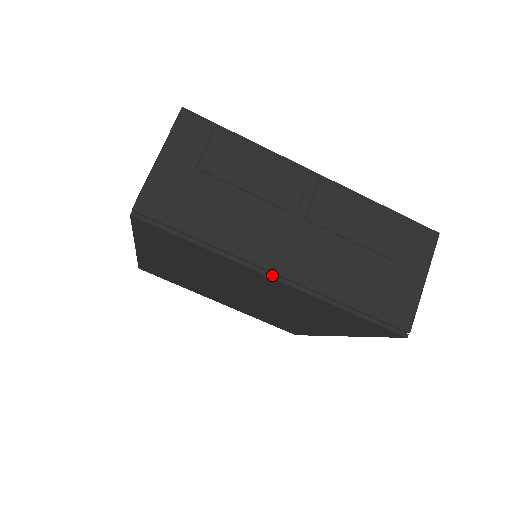
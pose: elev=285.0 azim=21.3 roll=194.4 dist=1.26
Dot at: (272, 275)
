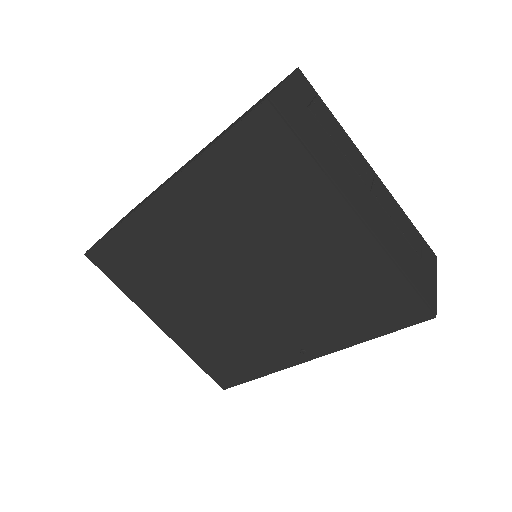
Dot at: (356, 213)
